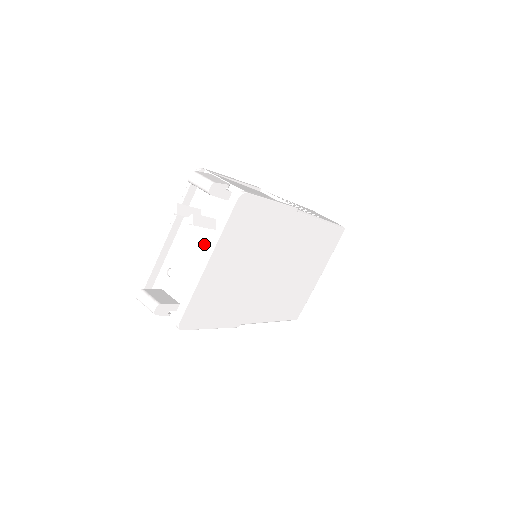
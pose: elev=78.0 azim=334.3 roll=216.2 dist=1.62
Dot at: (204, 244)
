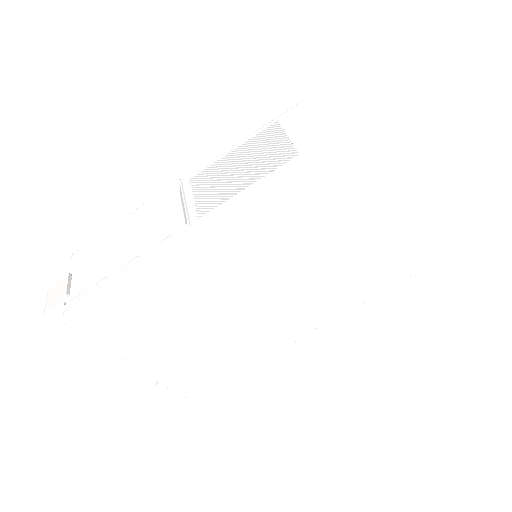
Dot at: occluded
